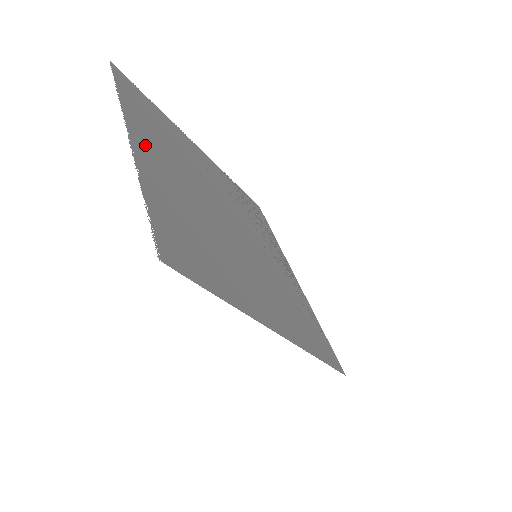
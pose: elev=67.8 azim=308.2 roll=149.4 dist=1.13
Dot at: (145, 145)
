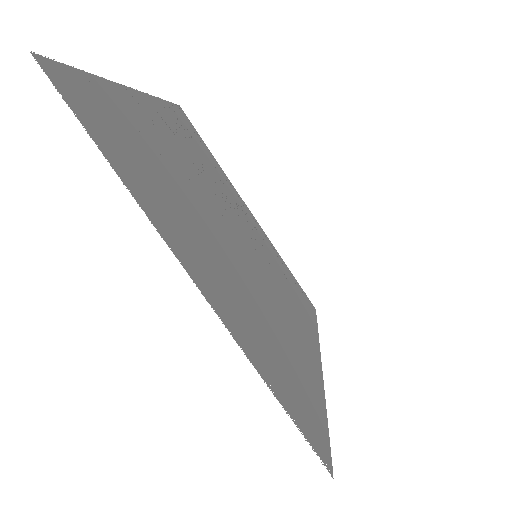
Dot at: (194, 262)
